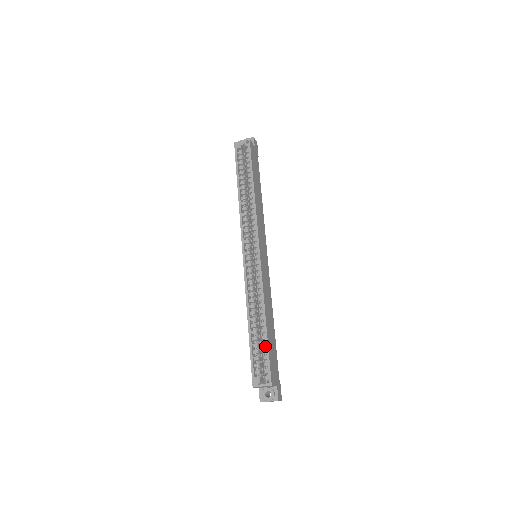
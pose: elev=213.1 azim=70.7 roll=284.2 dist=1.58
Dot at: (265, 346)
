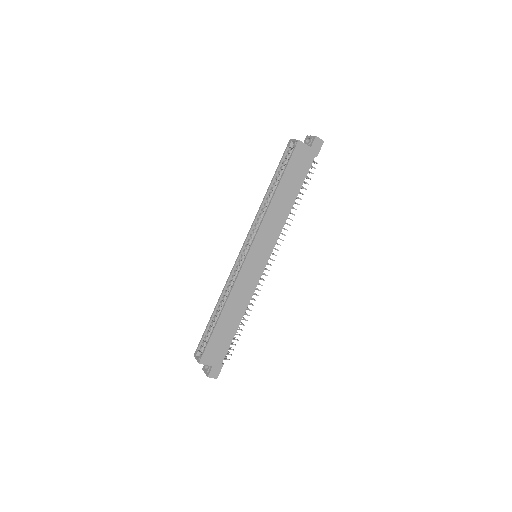
Dot at: occluded
